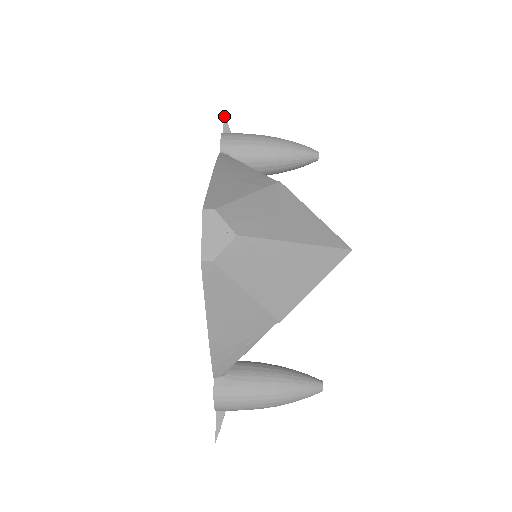
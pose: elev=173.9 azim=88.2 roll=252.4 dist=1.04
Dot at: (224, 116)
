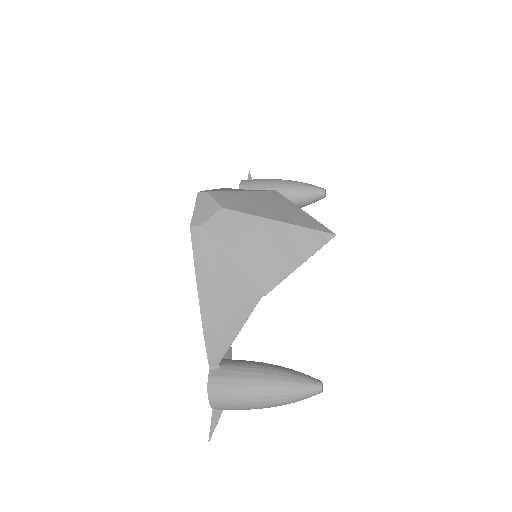
Dot at: (249, 173)
